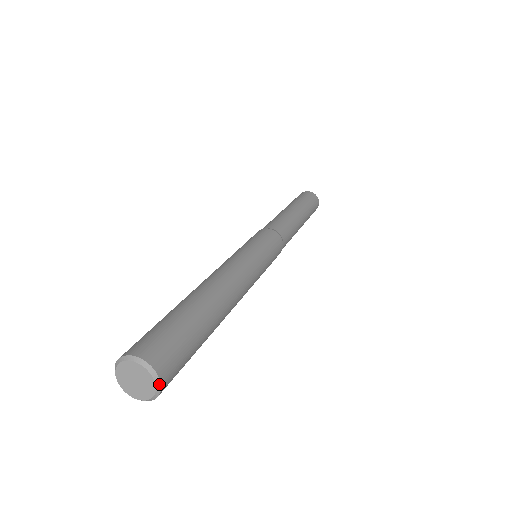
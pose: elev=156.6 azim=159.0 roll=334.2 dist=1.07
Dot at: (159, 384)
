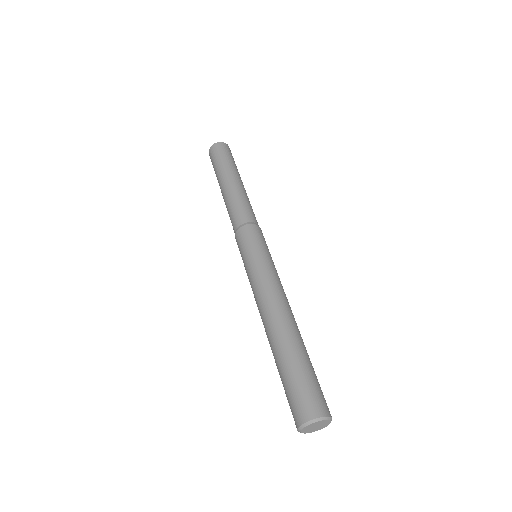
Dot at: (329, 418)
